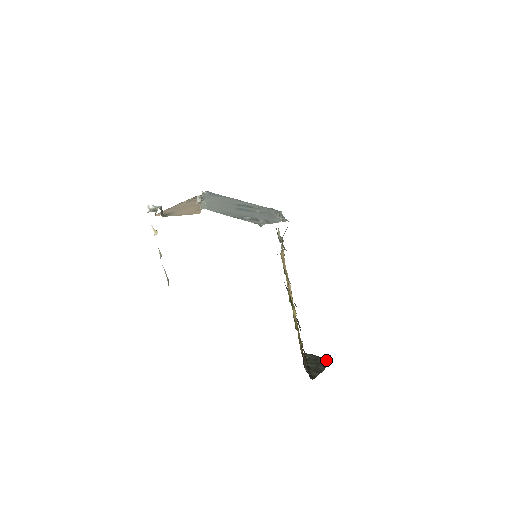
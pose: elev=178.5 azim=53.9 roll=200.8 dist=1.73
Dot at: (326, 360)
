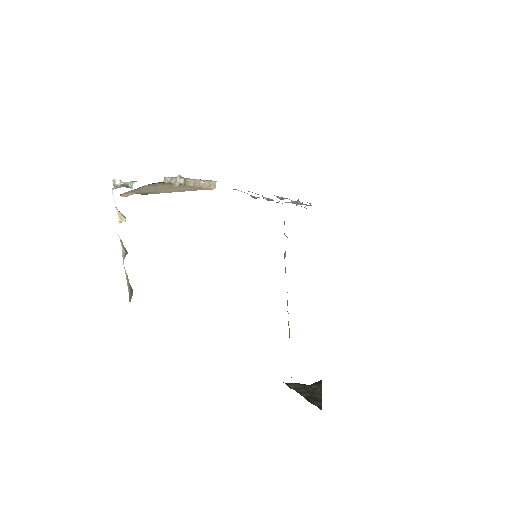
Dot at: (318, 387)
